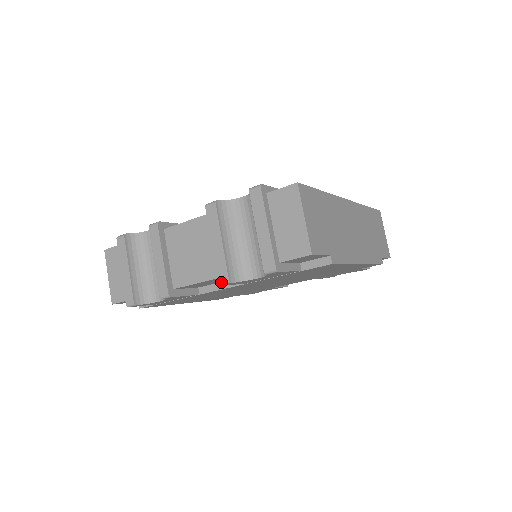
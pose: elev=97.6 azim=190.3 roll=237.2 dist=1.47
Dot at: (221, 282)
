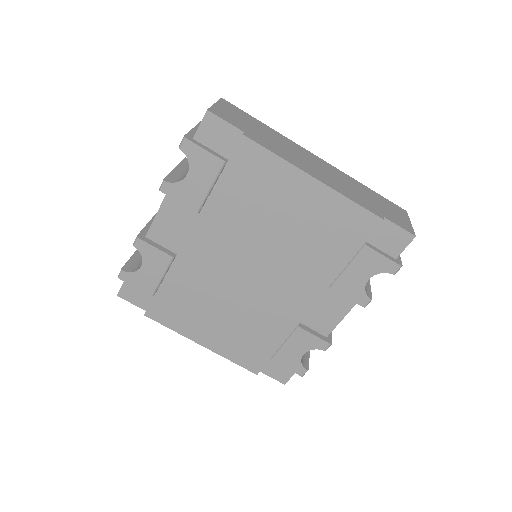
Dot at: (160, 186)
